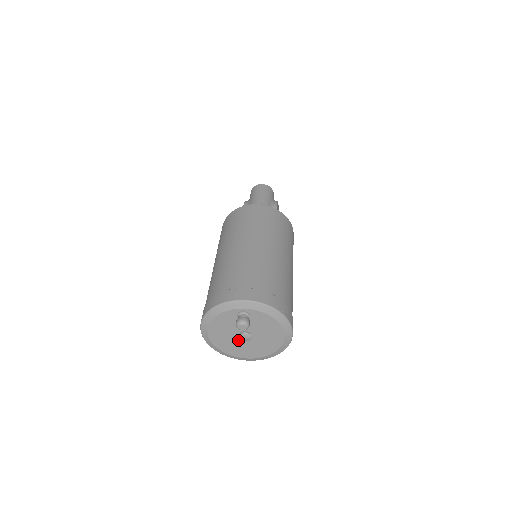
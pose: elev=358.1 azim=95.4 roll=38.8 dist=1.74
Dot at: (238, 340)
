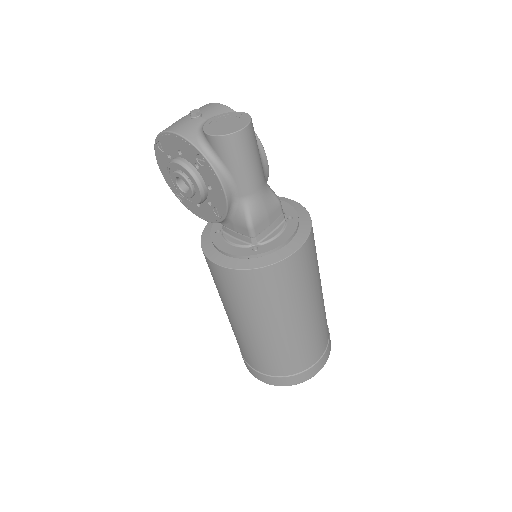
Dot at: occluded
